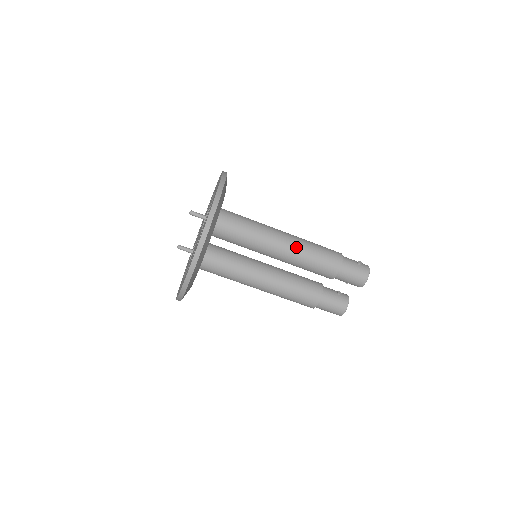
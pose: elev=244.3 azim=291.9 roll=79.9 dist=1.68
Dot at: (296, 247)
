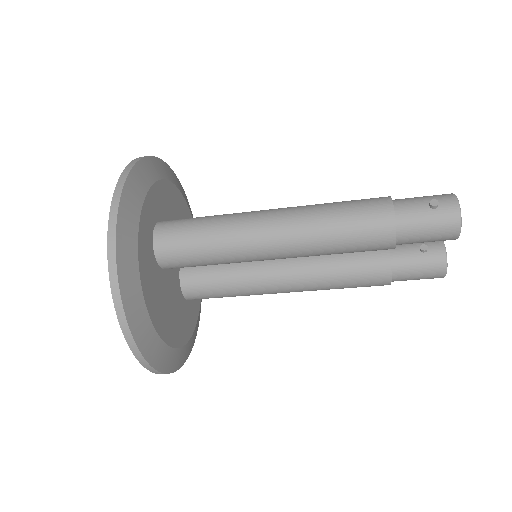
Dot at: (299, 236)
